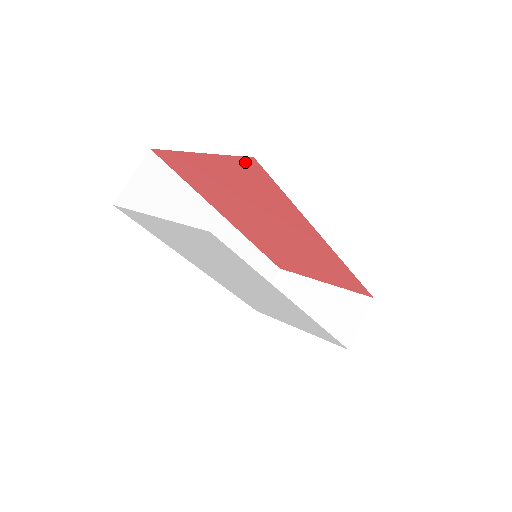
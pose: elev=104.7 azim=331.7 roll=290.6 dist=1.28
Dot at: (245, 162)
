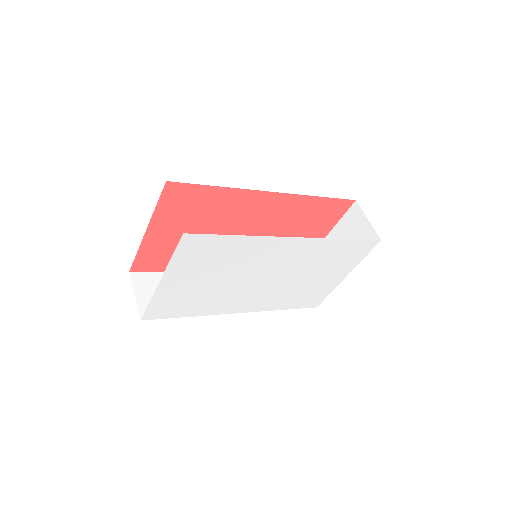
Dot at: (168, 193)
